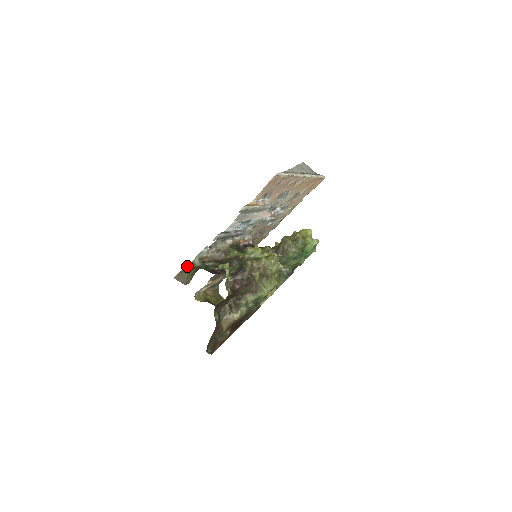
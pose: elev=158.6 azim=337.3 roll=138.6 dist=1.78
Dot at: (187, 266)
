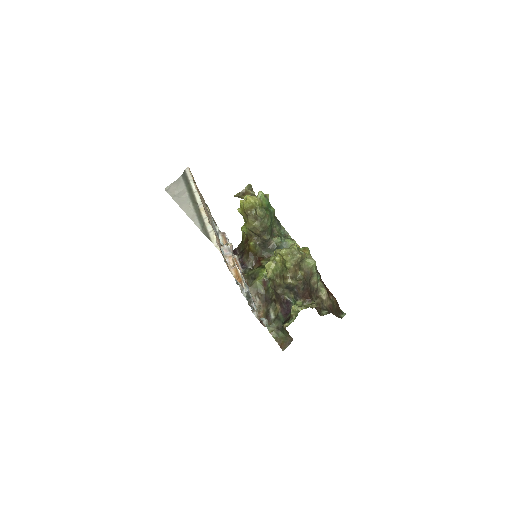
Dot at: (274, 338)
